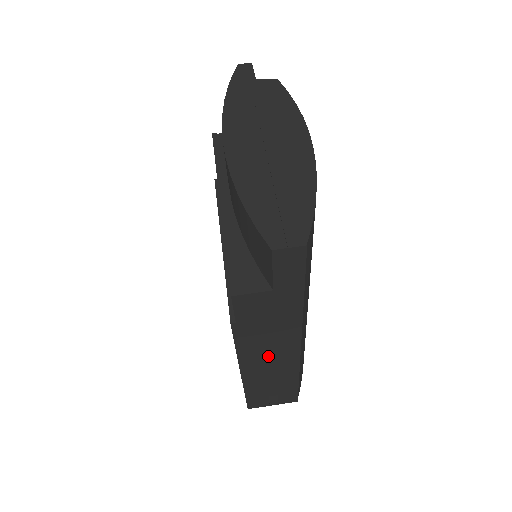
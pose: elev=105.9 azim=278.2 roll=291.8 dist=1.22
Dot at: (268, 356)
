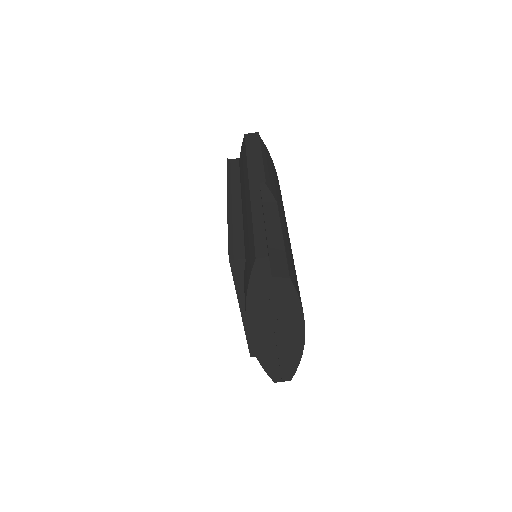
Dot at: occluded
